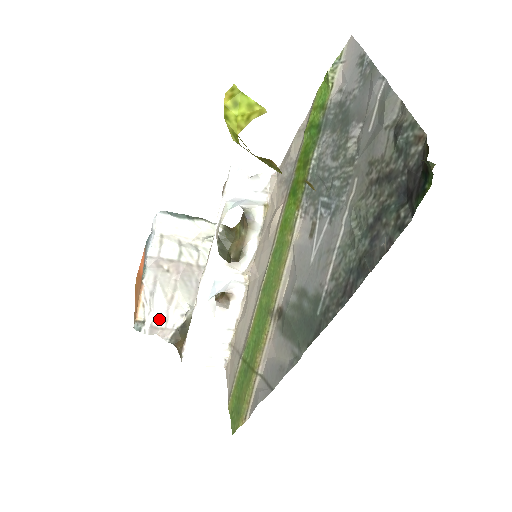
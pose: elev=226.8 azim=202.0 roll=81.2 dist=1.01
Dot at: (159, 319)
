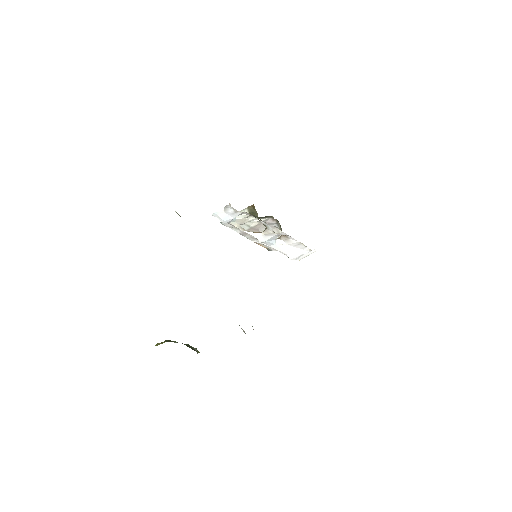
Dot at: occluded
